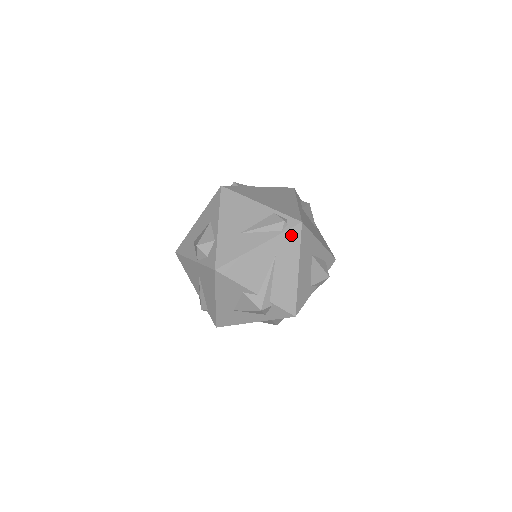
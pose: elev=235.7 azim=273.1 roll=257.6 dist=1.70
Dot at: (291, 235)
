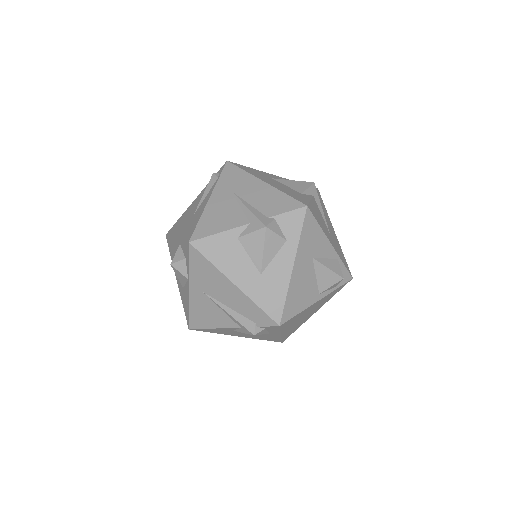
Dot at: (228, 173)
